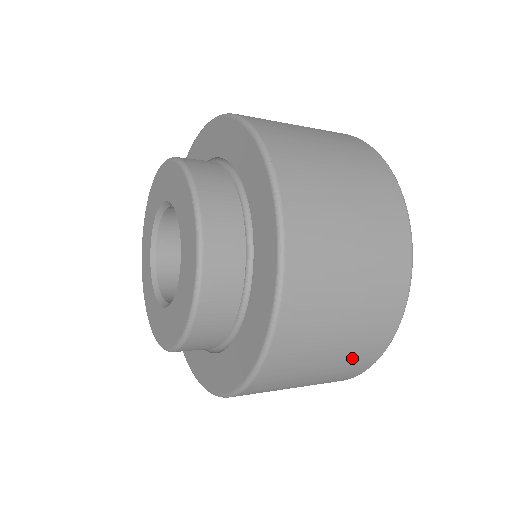
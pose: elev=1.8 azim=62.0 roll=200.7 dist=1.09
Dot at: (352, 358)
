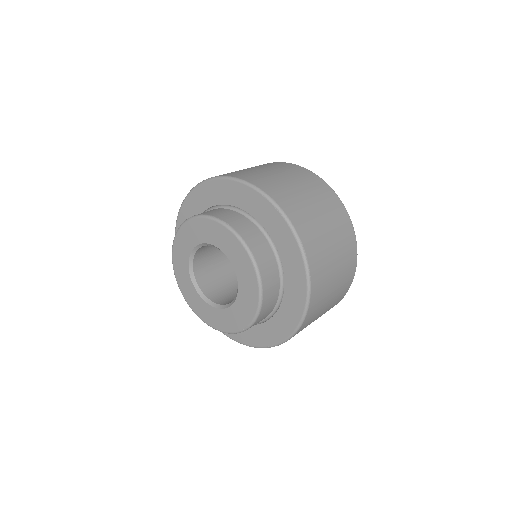
Dot at: occluded
